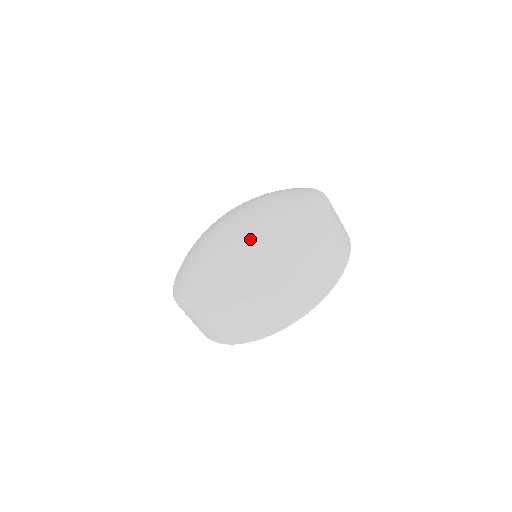
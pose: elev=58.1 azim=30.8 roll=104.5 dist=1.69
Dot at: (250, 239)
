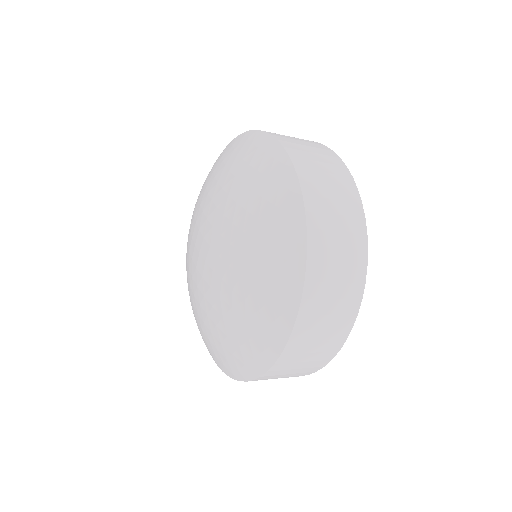
Dot at: (208, 316)
